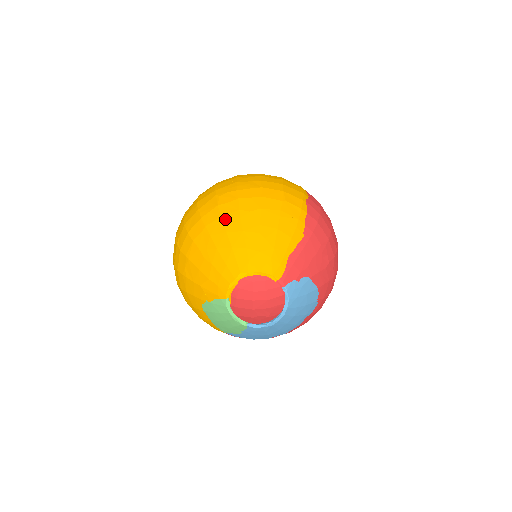
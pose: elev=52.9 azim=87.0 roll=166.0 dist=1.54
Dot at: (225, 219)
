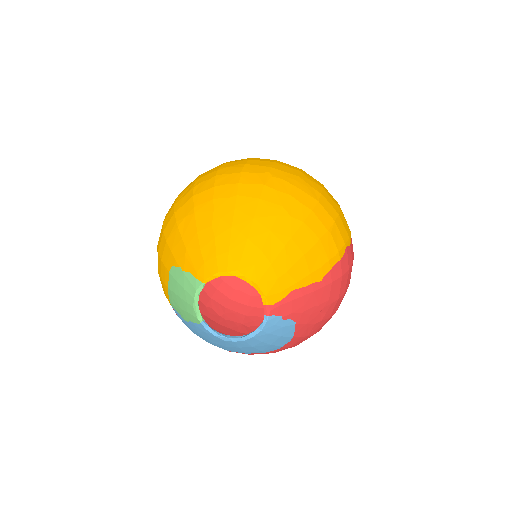
Dot at: (262, 204)
